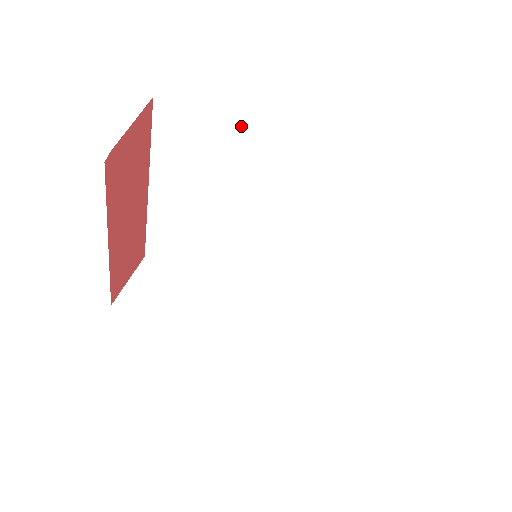
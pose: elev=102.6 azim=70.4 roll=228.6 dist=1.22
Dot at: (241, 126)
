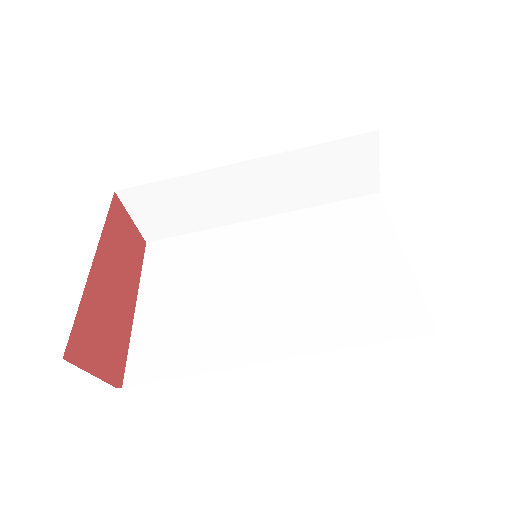
Dot at: occluded
